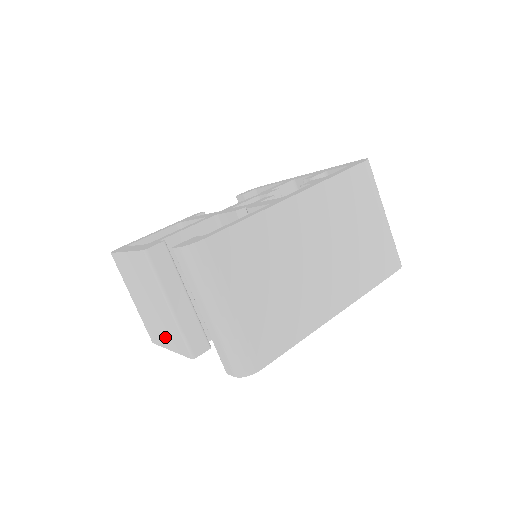
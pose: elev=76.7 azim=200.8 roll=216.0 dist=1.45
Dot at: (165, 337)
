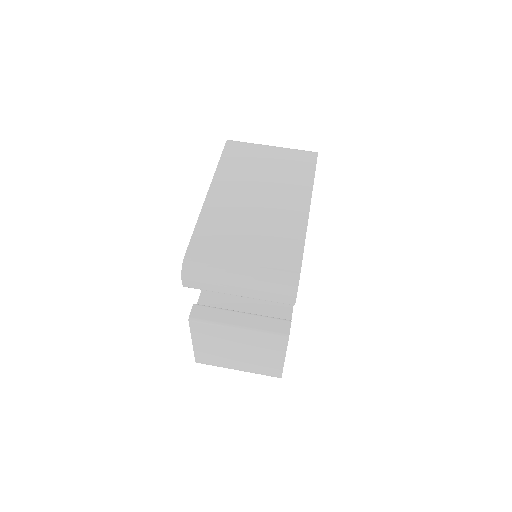
Dot at: (271, 356)
